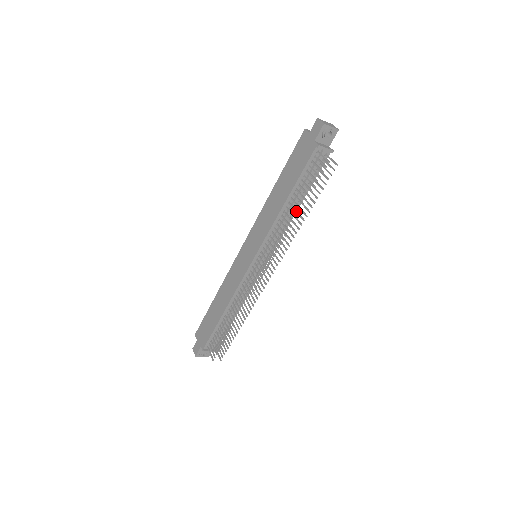
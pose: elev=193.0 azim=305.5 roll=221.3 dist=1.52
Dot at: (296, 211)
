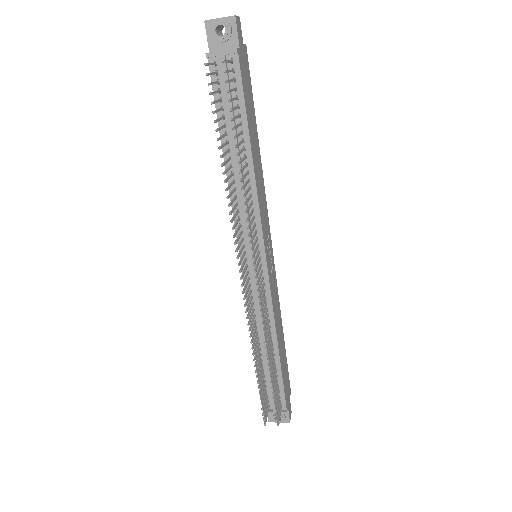
Dot at: (222, 163)
